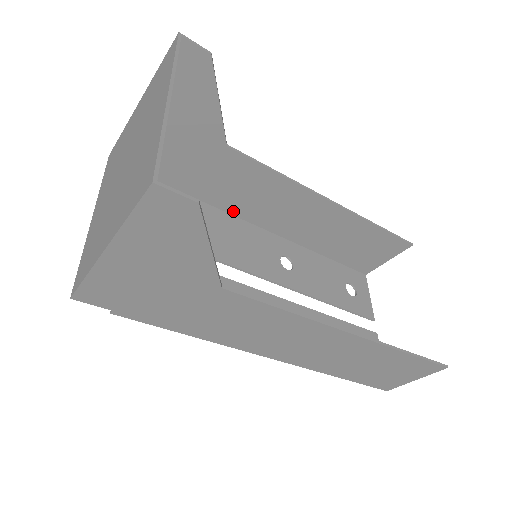
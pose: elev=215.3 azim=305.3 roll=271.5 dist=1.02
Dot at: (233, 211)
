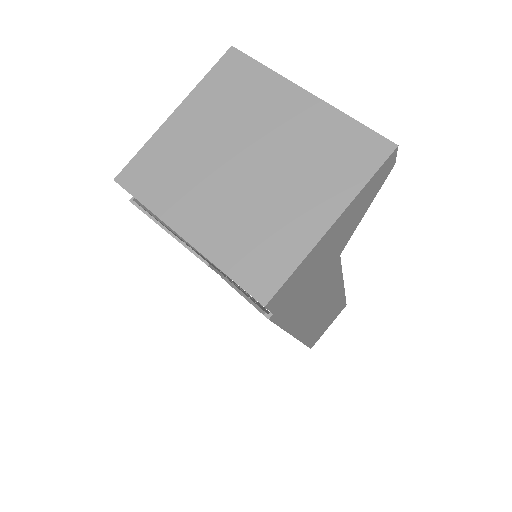
Dot at: occluded
